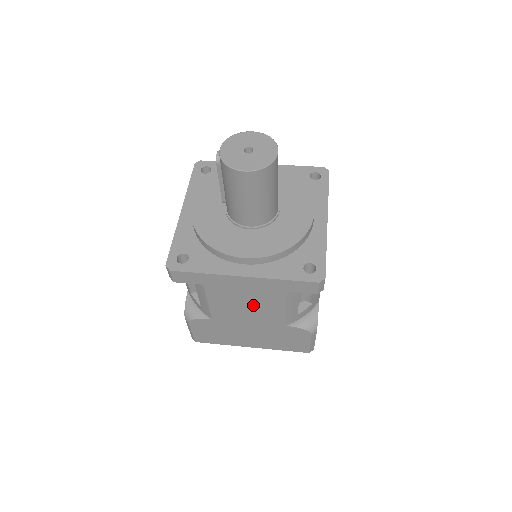
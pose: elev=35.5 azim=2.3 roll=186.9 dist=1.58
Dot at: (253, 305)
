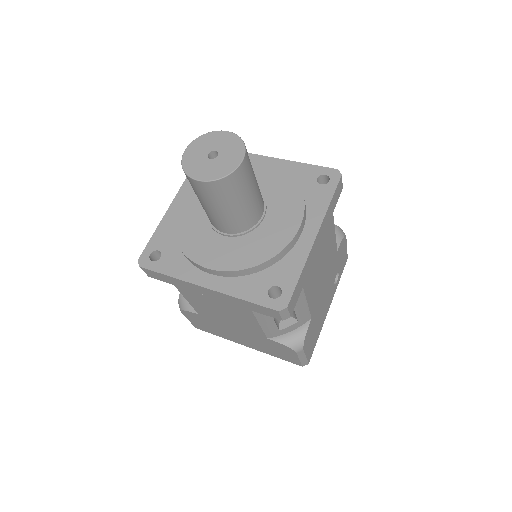
Dot at: (228, 313)
